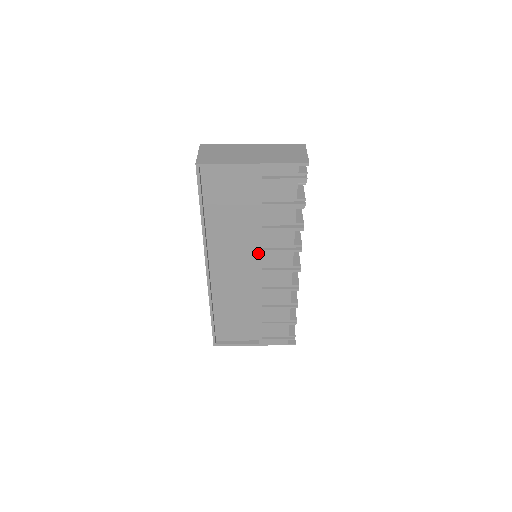
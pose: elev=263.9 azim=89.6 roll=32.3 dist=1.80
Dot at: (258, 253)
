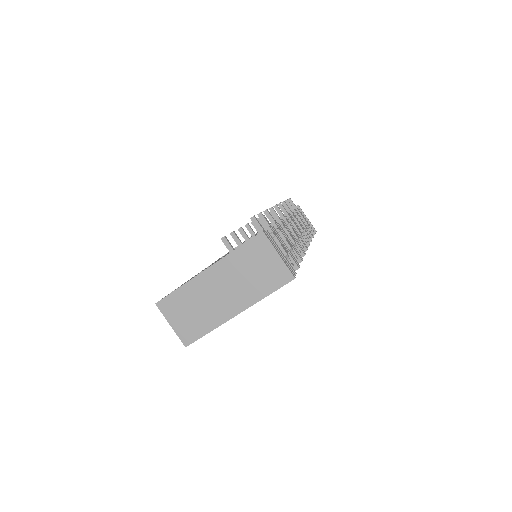
Dot at: occluded
